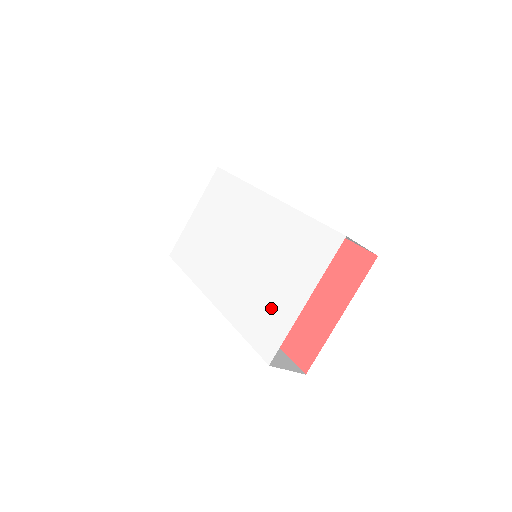
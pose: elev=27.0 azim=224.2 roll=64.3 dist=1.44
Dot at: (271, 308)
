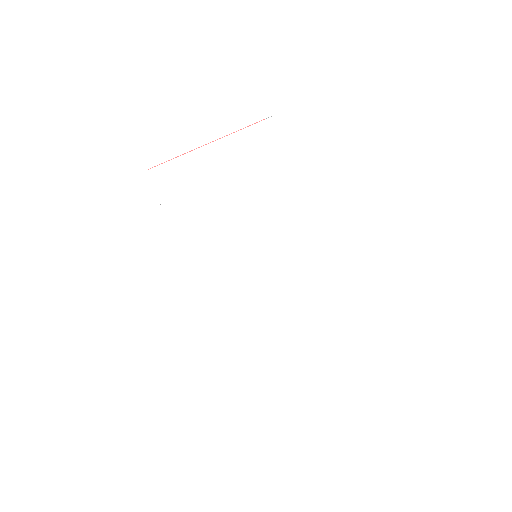
Dot at: (269, 348)
